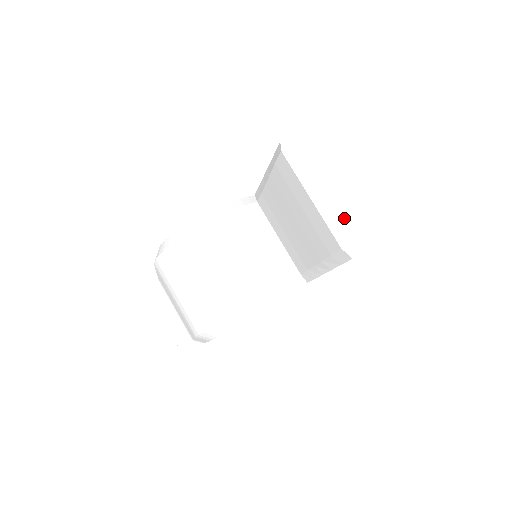
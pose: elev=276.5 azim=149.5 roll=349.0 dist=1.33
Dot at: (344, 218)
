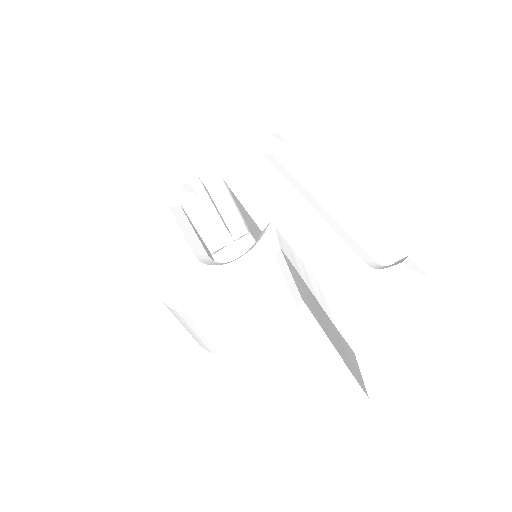
Dot at: (380, 374)
